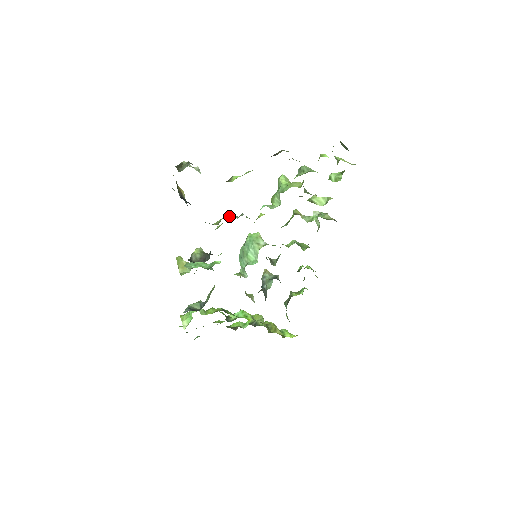
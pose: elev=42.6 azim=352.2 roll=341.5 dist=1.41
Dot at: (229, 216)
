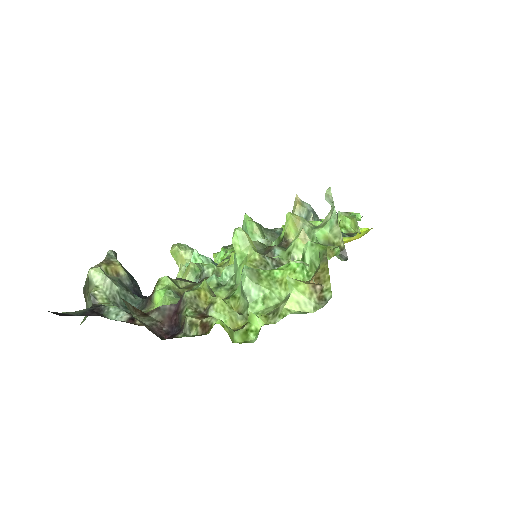
Dot at: occluded
